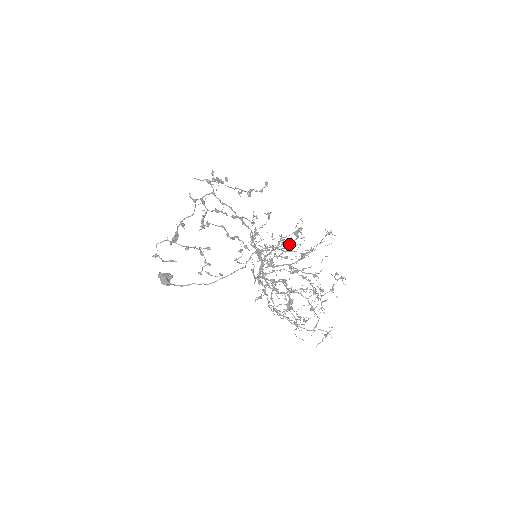
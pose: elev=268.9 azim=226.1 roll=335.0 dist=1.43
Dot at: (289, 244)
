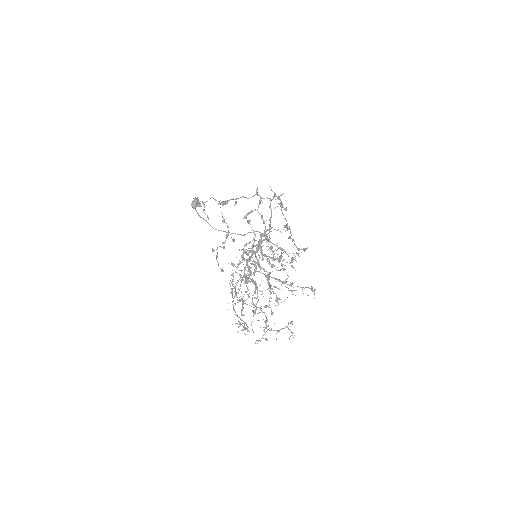
Dot at: (282, 265)
